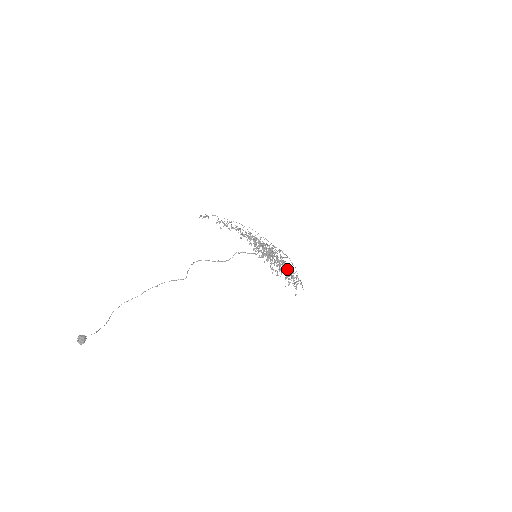
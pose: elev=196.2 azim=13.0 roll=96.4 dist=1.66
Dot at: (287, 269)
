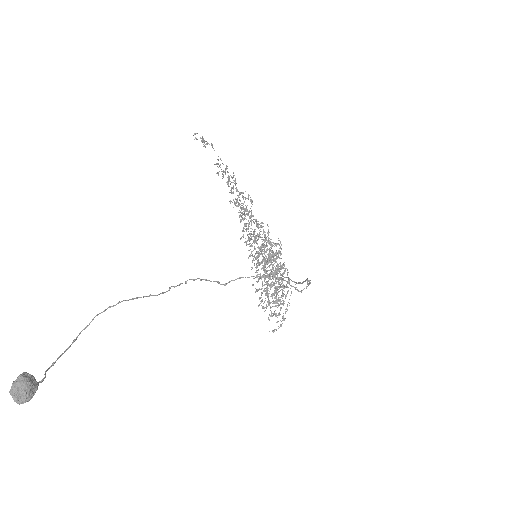
Dot at: (258, 280)
